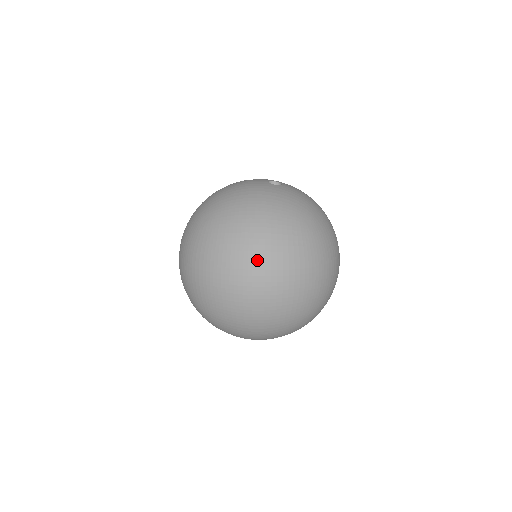
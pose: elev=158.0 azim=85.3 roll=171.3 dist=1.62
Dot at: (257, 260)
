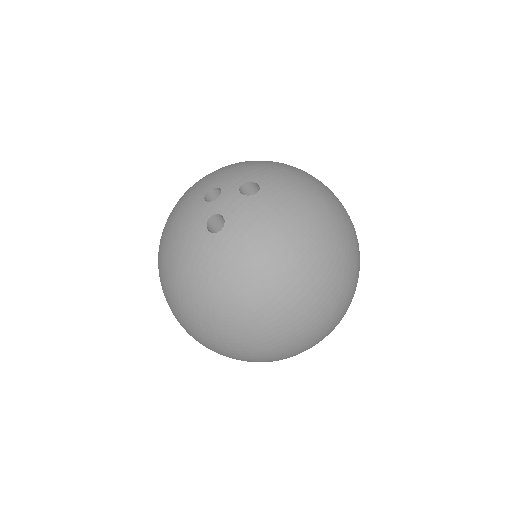
Dot at: (186, 329)
